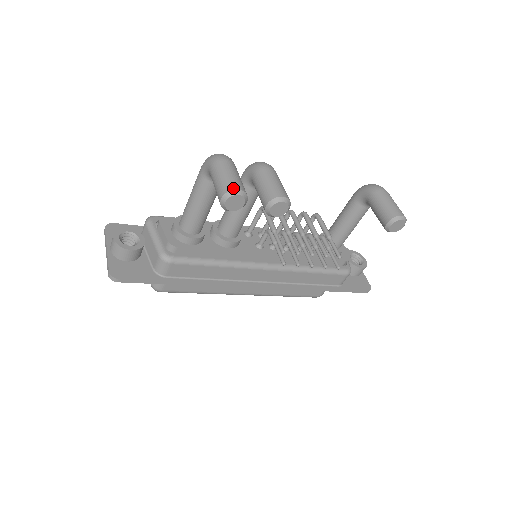
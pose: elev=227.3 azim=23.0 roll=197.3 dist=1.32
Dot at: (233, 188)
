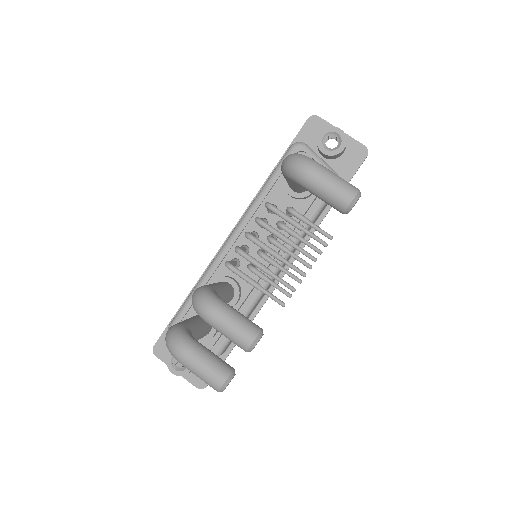
Dot at: (218, 388)
